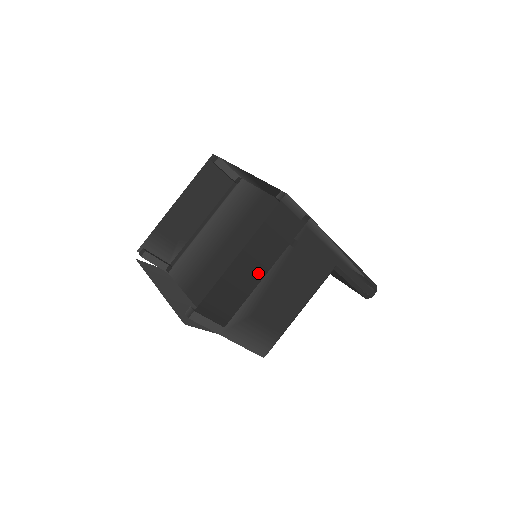
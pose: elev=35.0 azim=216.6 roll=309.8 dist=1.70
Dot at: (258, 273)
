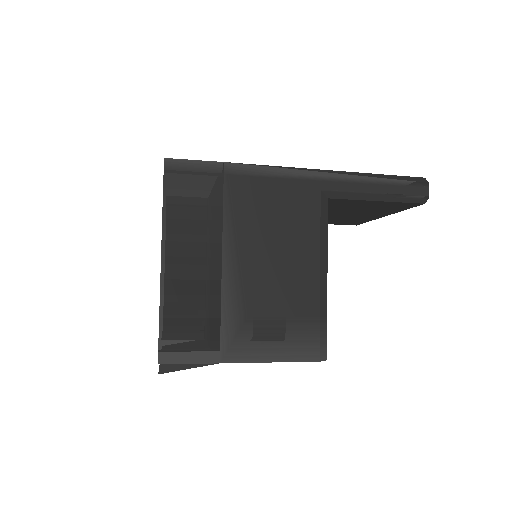
Dot at: (209, 263)
